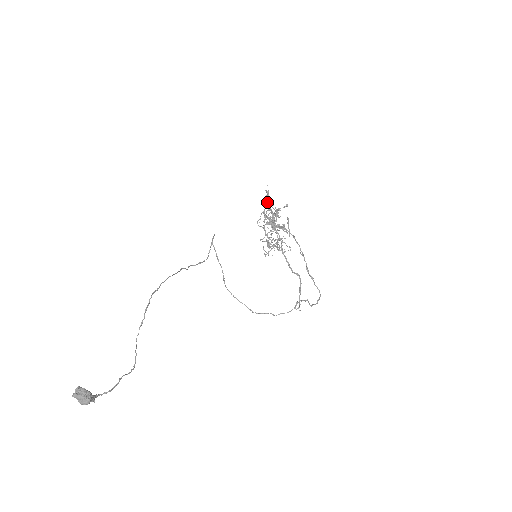
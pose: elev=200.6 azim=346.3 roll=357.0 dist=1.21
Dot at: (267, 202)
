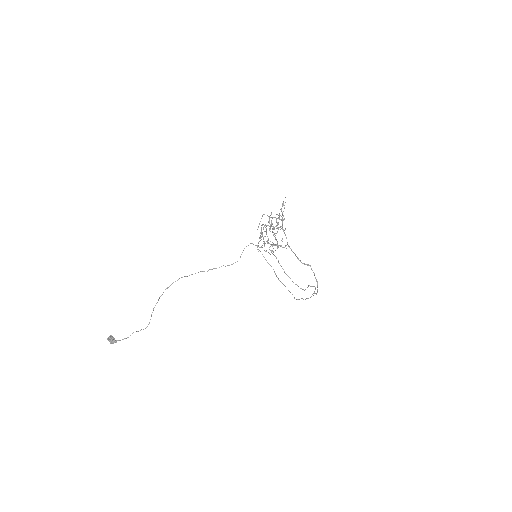
Dot at: occluded
